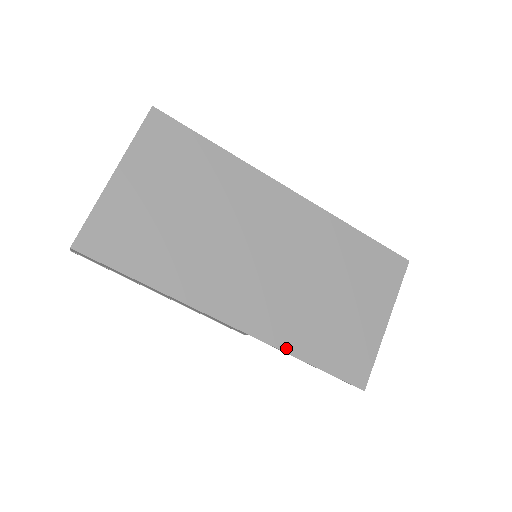
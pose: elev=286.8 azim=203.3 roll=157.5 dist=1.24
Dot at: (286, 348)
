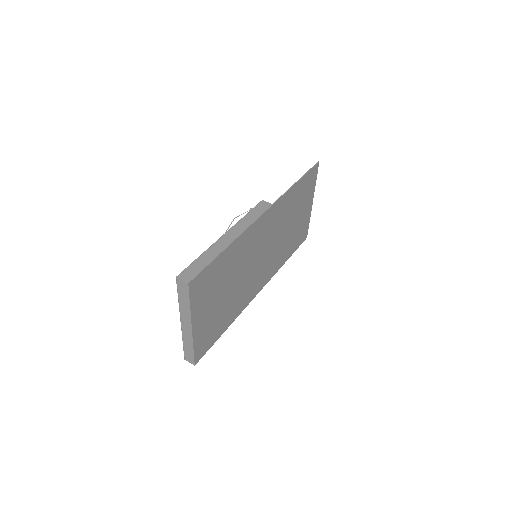
Dot at: (279, 268)
